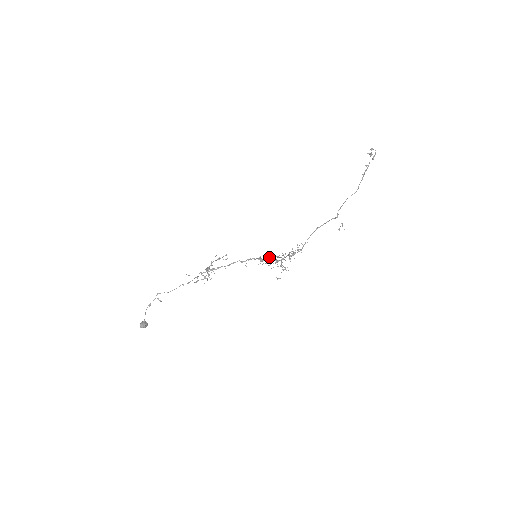
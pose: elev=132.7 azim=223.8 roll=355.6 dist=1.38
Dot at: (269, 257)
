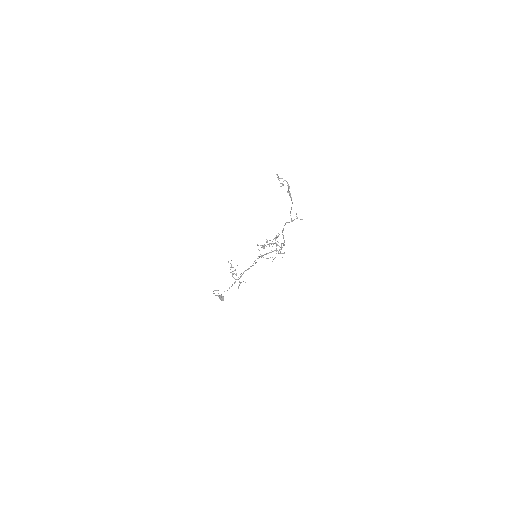
Dot at: occluded
